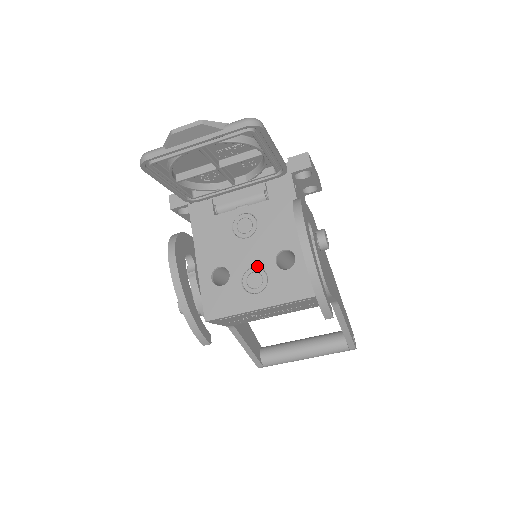
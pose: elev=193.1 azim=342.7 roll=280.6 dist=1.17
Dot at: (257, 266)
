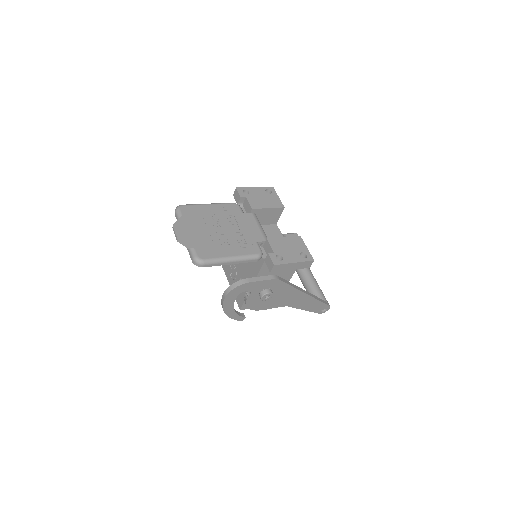
Dot at: (236, 269)
